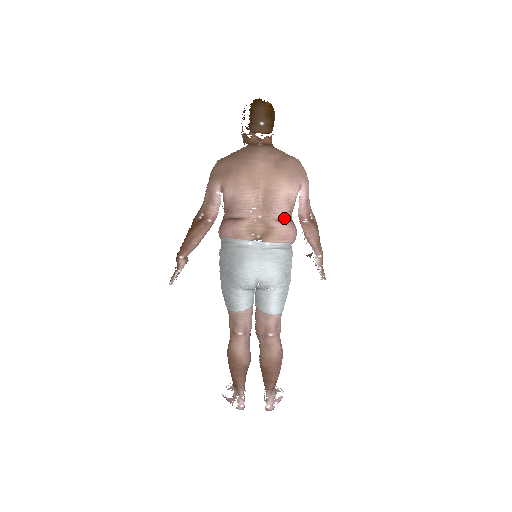
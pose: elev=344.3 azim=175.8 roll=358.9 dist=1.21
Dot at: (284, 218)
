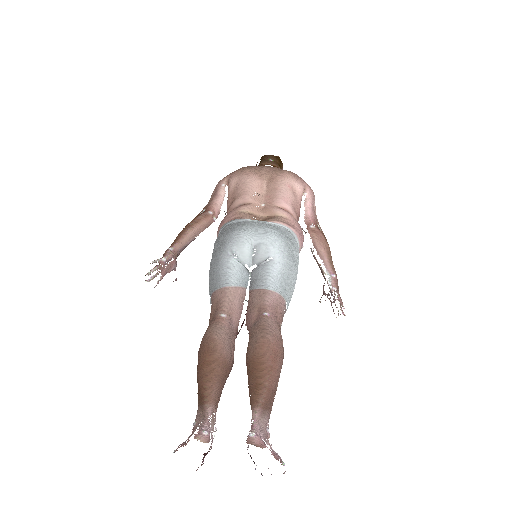
Dot at: (288, 207)
